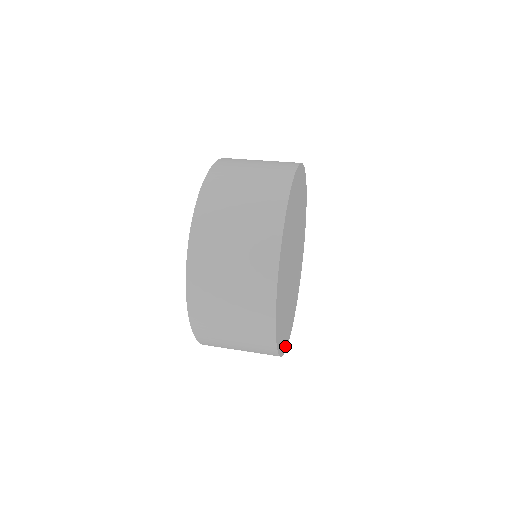
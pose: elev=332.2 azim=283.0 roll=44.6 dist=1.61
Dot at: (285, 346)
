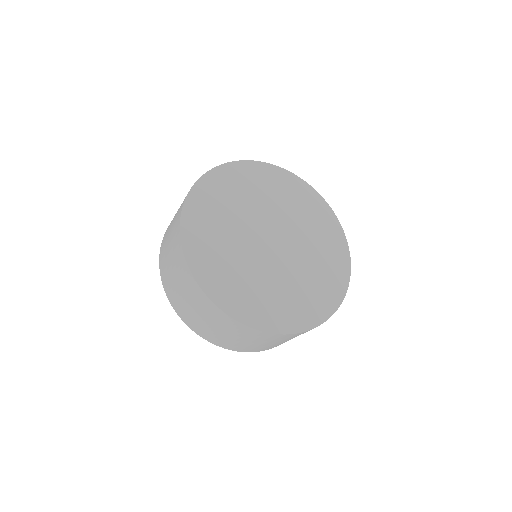
Dot at: (274, 327)
